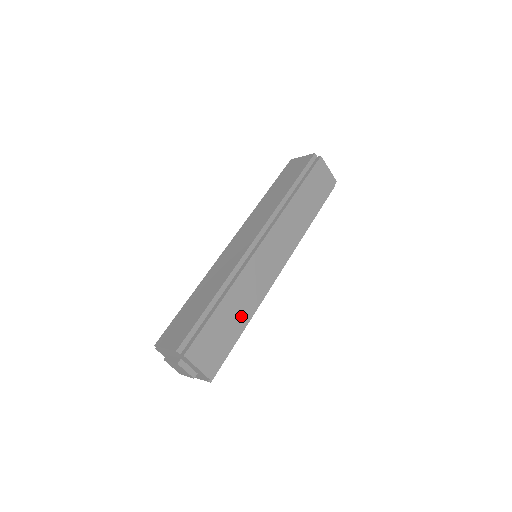
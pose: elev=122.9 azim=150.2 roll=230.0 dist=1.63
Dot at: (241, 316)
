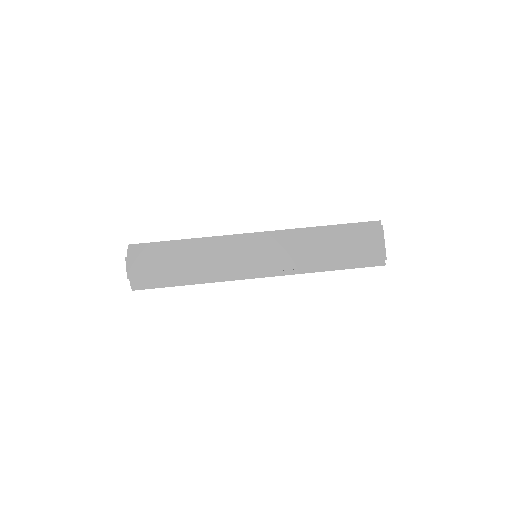
Dot at: occluded
